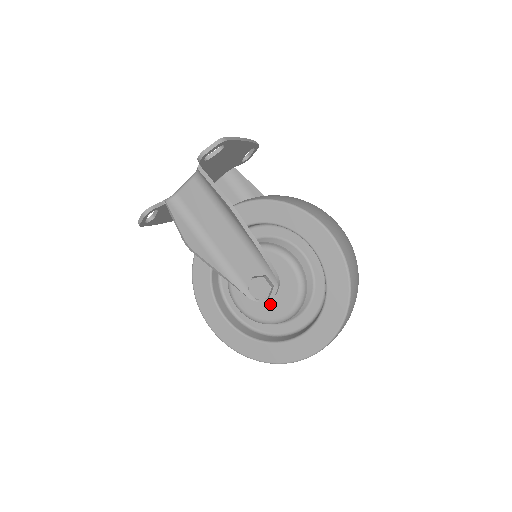
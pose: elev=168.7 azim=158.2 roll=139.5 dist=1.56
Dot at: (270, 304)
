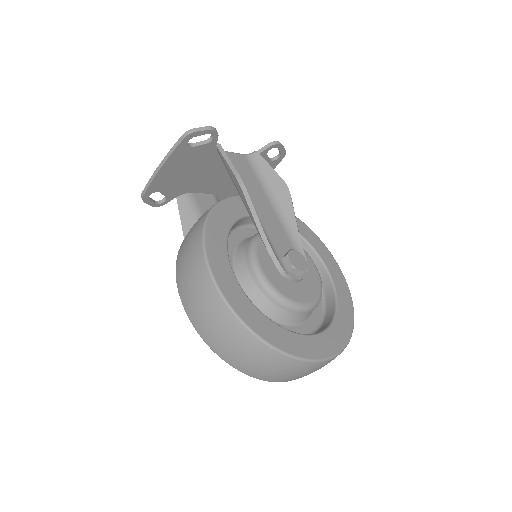
Dot at: (295, 286)
